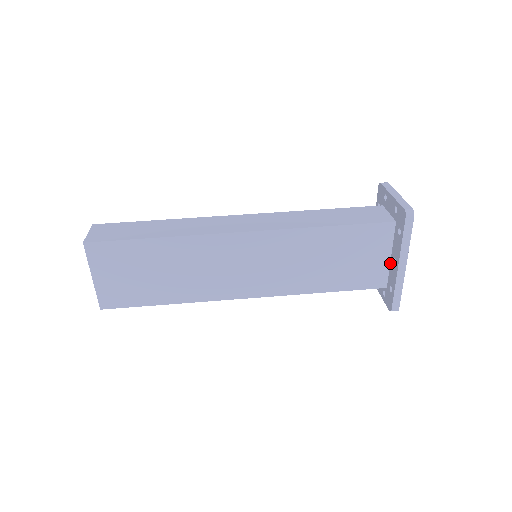
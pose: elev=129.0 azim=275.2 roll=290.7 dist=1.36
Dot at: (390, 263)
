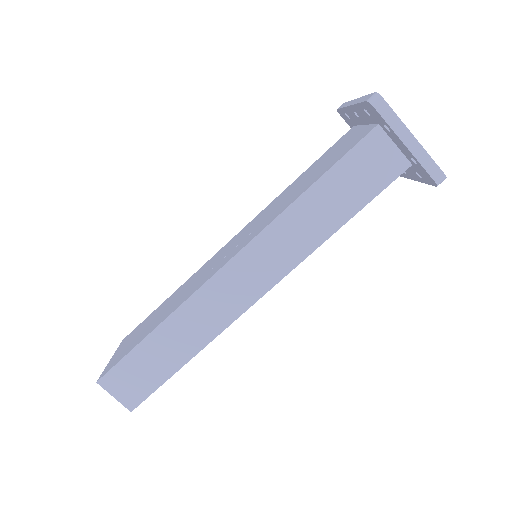
Dot at: occluded
